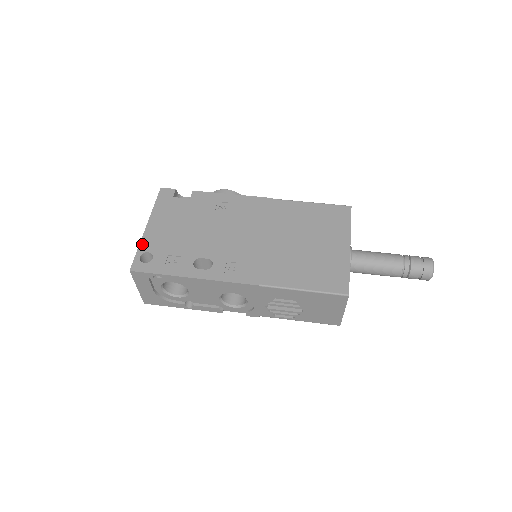
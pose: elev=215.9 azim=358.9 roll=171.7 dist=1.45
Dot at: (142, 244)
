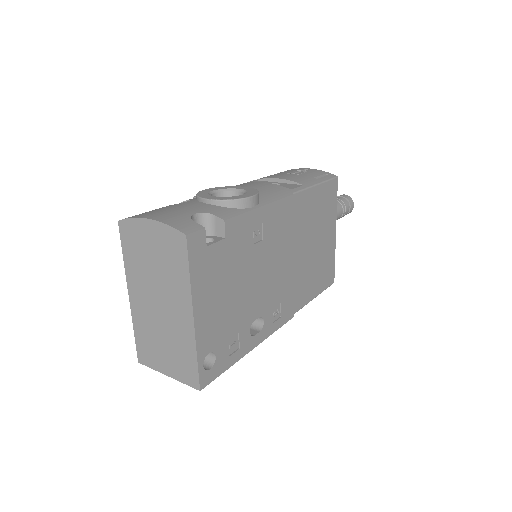
Dot at: (199, 348)
